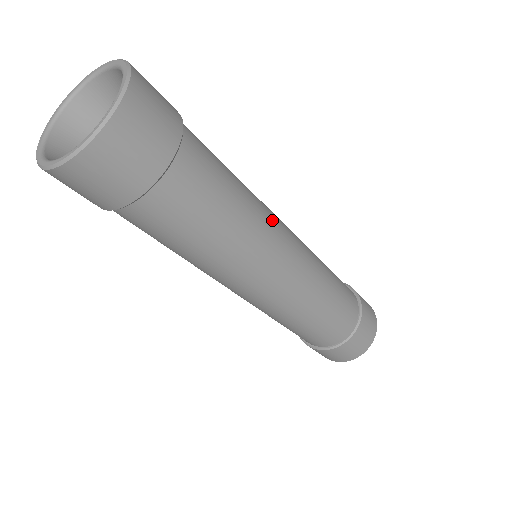
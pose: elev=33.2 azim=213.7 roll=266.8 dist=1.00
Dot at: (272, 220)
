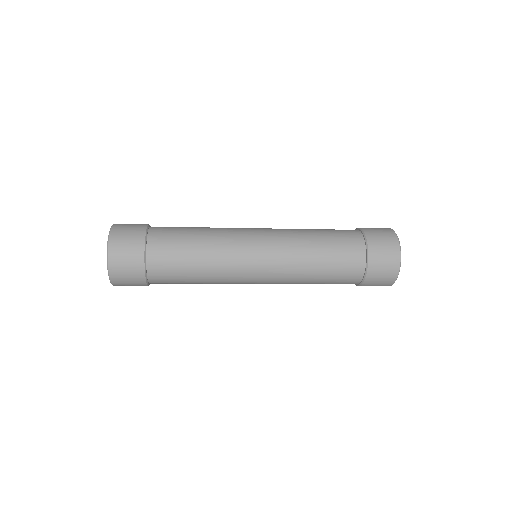
Dot at: (233, 256)
